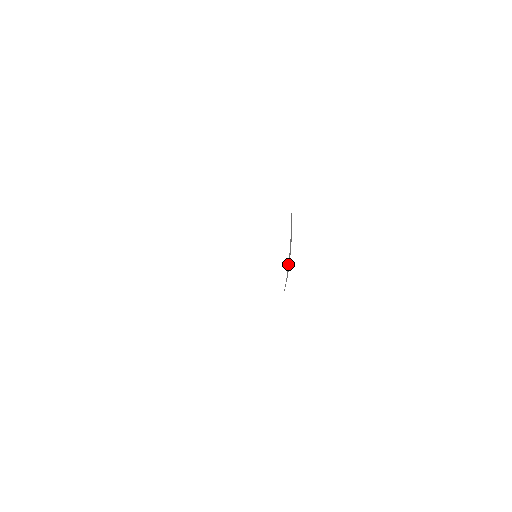
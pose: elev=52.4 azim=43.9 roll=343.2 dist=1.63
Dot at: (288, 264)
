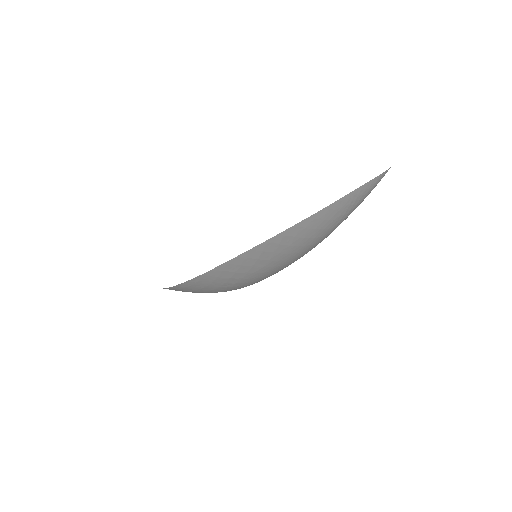
Dot at: occluded
